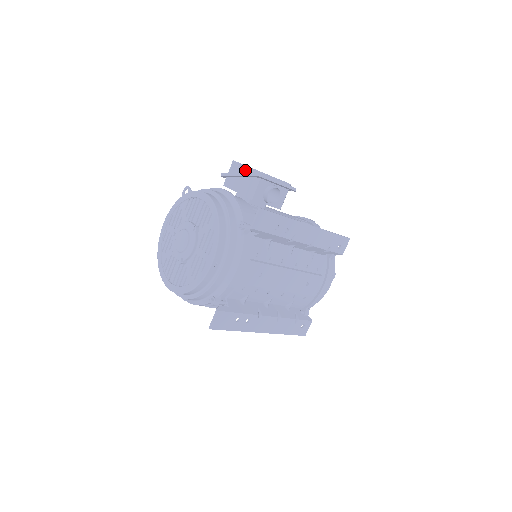
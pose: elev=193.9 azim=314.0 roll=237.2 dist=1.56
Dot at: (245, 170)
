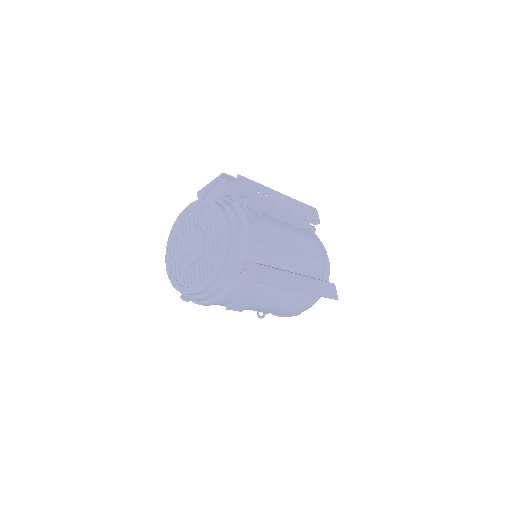
Dot at: (210, 185)
